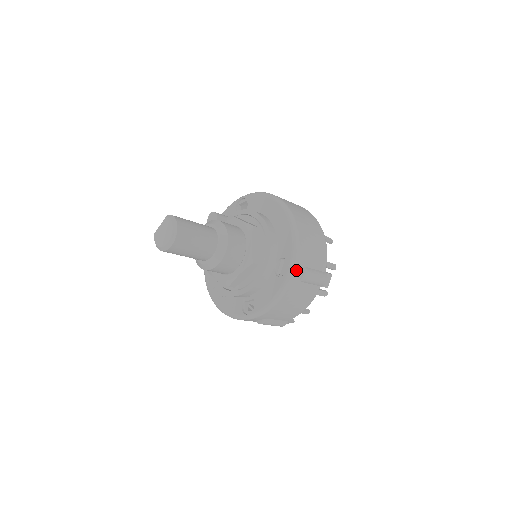
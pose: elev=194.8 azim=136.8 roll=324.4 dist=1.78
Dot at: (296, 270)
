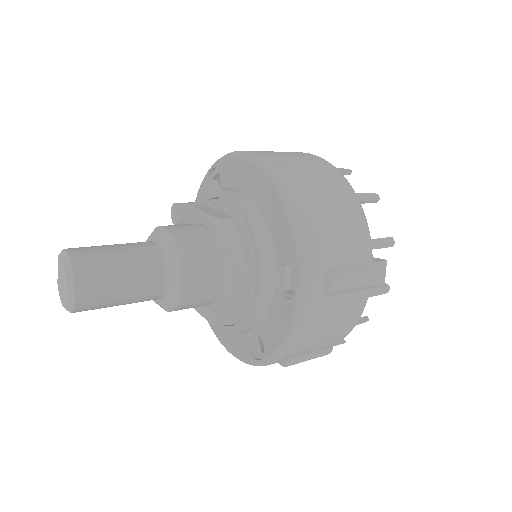
Dot at: (310, 282)
